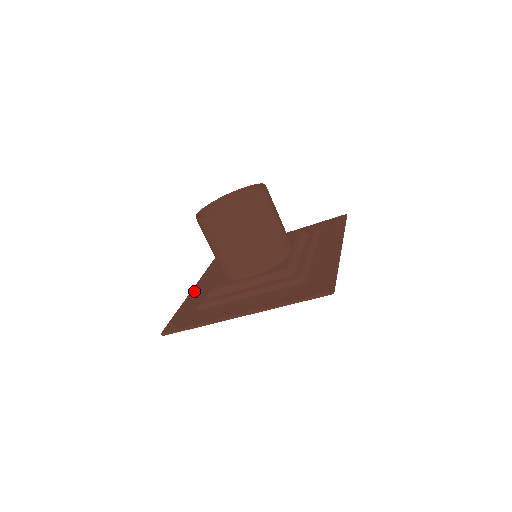
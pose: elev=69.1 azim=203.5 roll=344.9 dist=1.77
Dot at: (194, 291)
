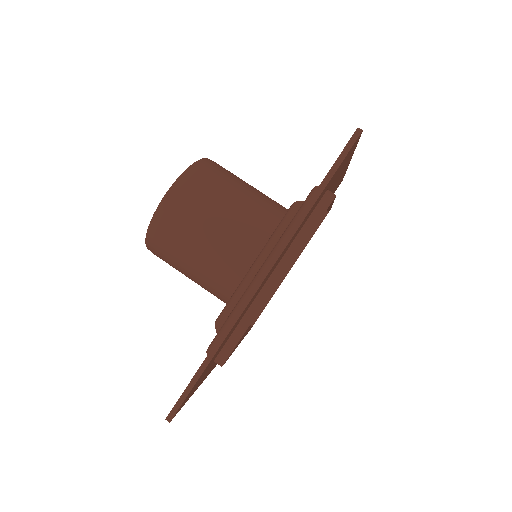
Dot at: occluded
